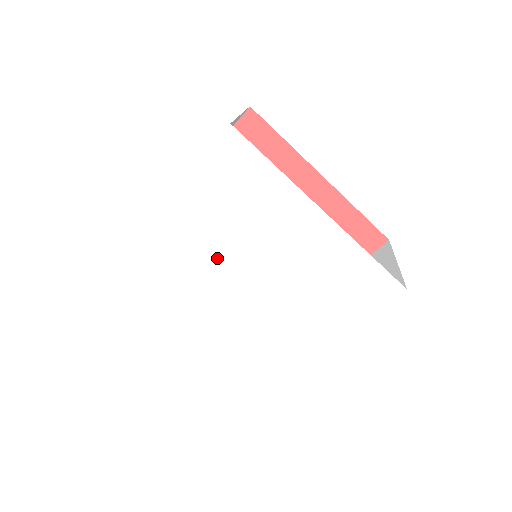
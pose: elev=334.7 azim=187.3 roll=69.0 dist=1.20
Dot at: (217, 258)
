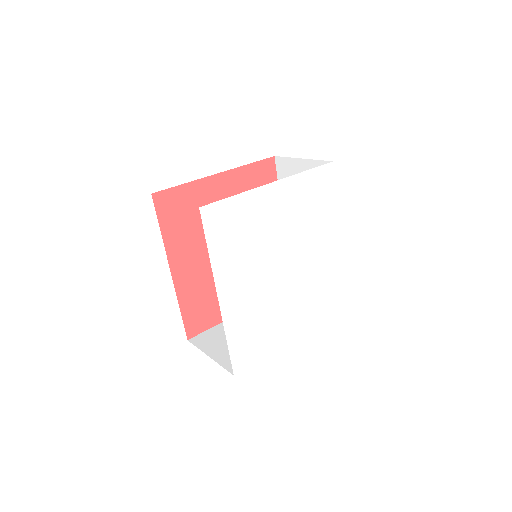
Dot at: (279, 239)
